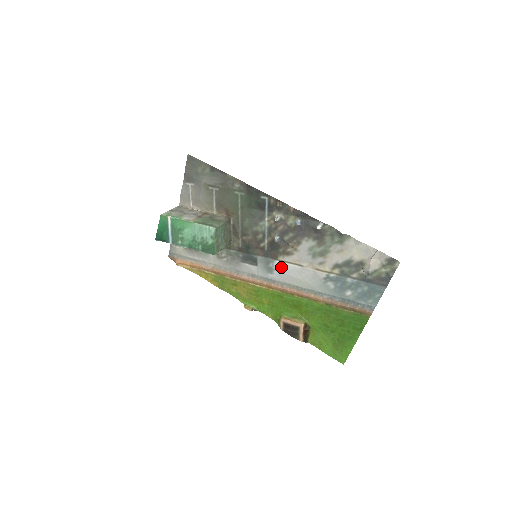
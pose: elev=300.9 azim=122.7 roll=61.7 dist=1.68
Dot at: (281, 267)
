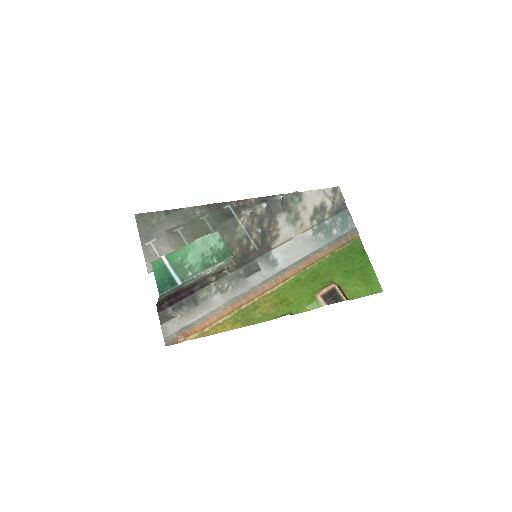
Dot at: (280, 252)
